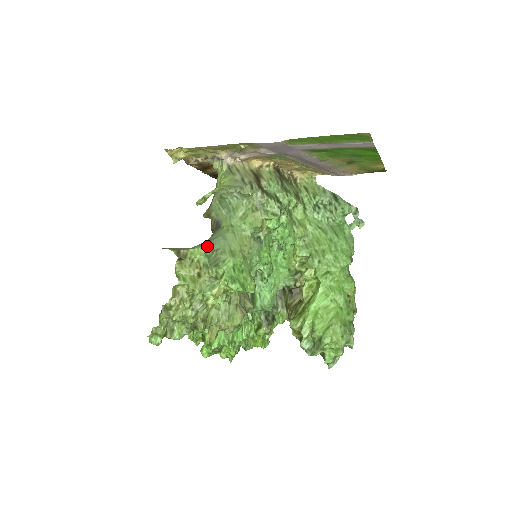
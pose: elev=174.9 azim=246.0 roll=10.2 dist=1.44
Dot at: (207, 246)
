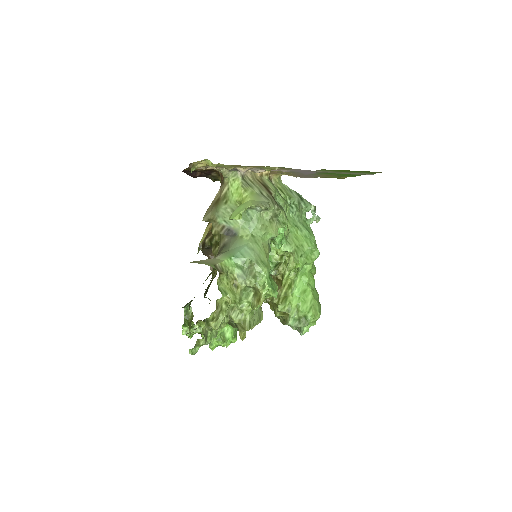
Dot at: (236, 257)
